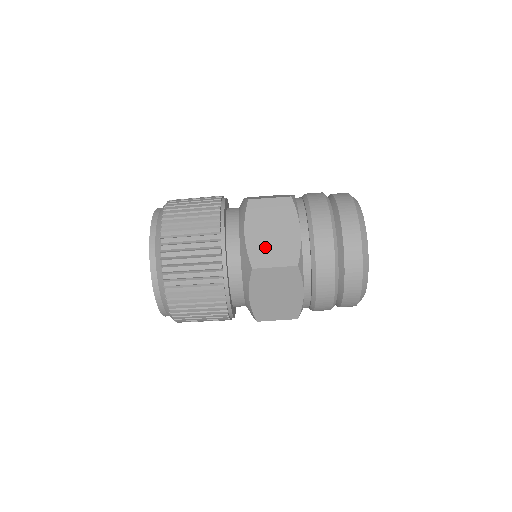
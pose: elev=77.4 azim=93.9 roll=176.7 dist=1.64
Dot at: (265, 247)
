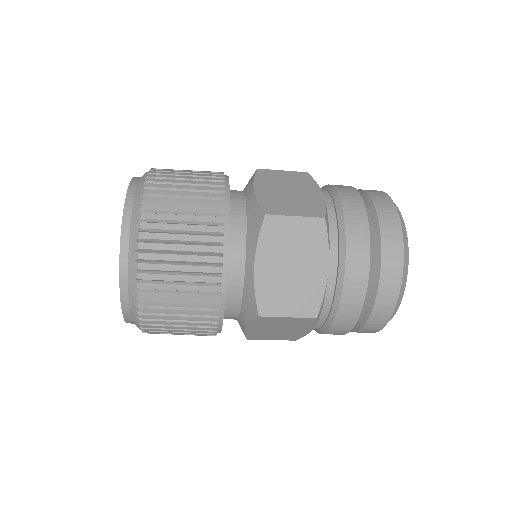
Dot at: (266, 334)
